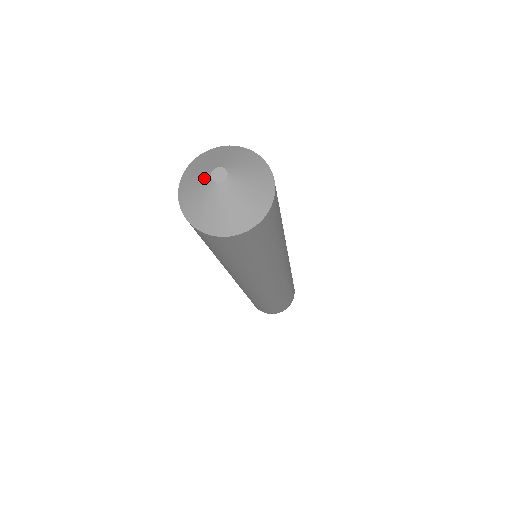
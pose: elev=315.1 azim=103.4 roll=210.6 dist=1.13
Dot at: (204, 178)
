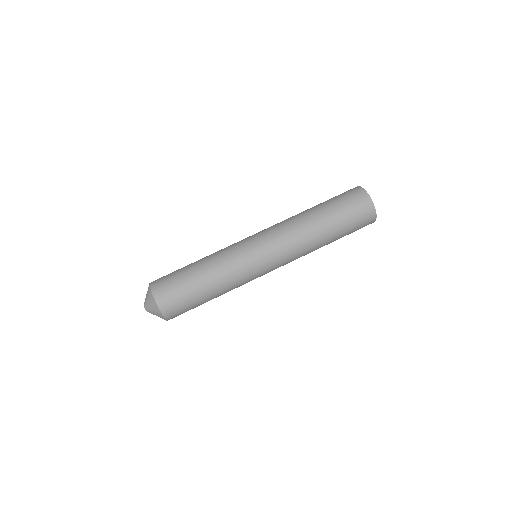
Dot at: occluded
